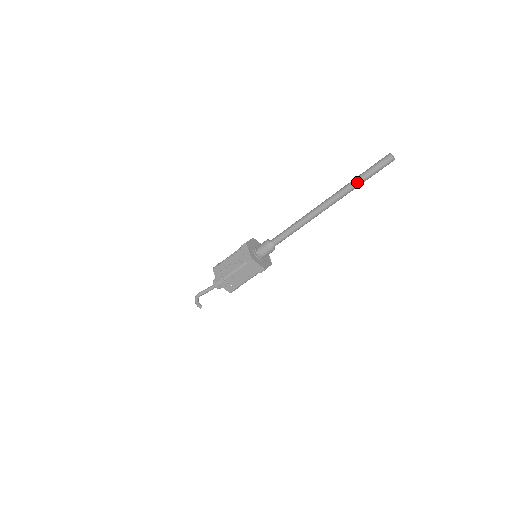
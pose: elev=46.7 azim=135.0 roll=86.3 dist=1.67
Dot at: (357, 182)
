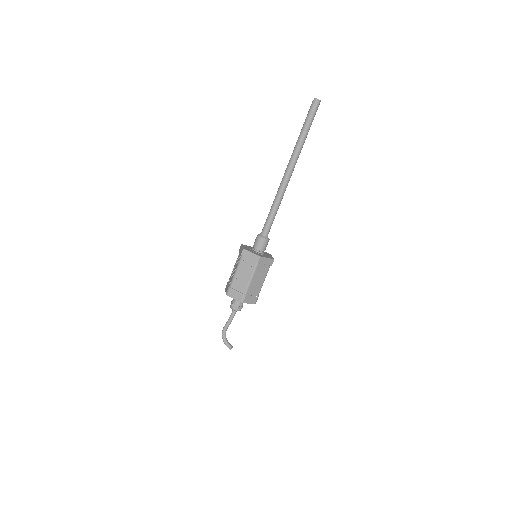
Dot at: (300, 134)
